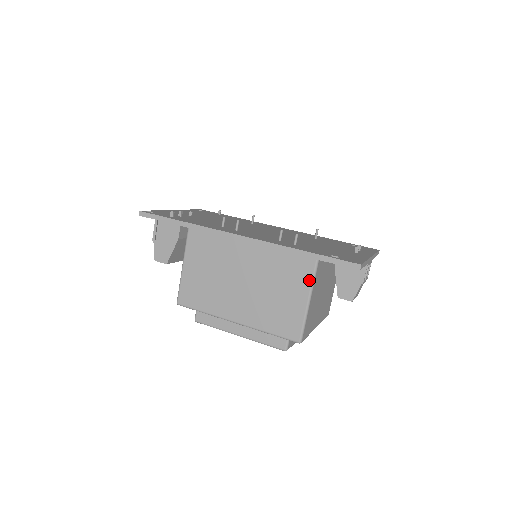
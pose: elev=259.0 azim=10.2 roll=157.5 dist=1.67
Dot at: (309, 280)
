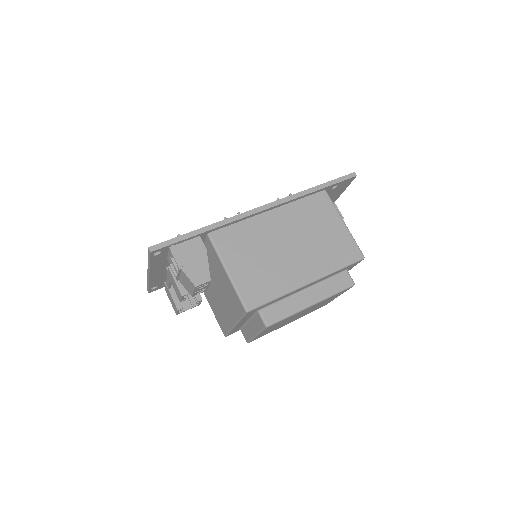
Dot at: (332, 207)
